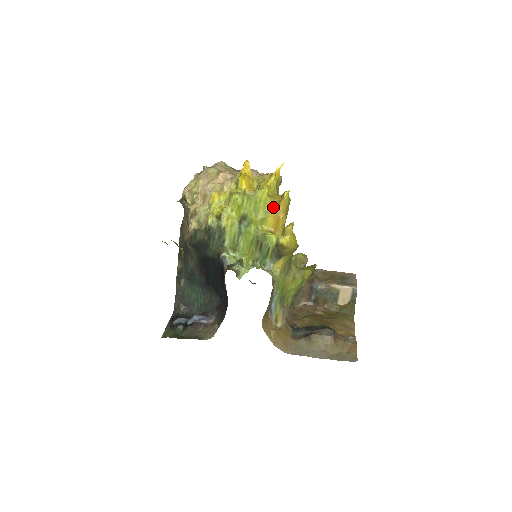
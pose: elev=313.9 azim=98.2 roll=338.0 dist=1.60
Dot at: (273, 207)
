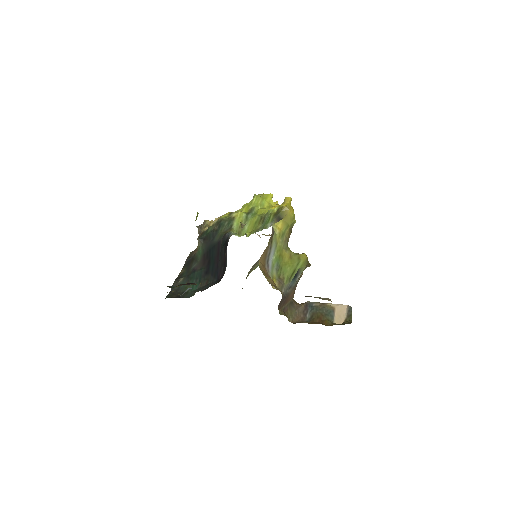
Dot at: (275, 207)
